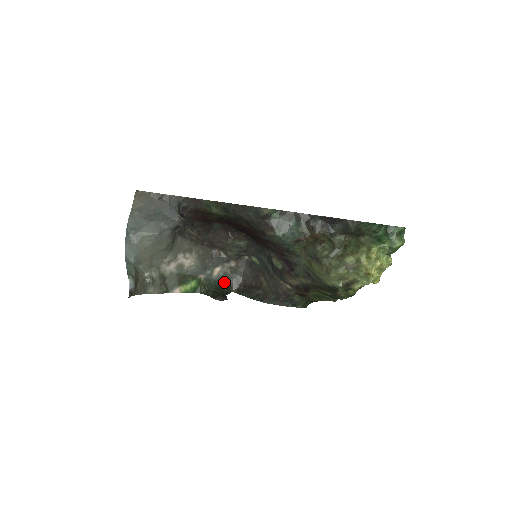
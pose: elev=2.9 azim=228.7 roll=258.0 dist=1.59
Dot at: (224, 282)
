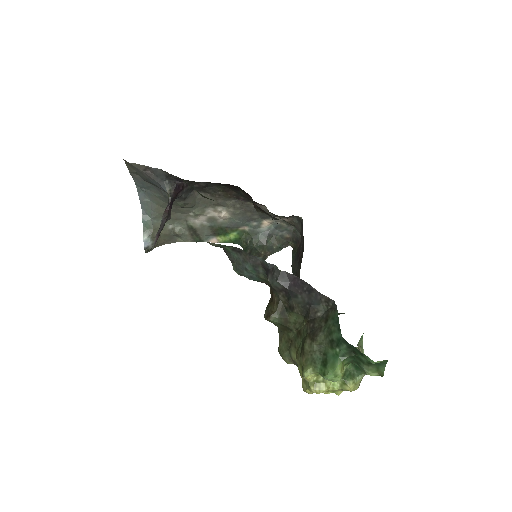
Dot at: (278, 234)
